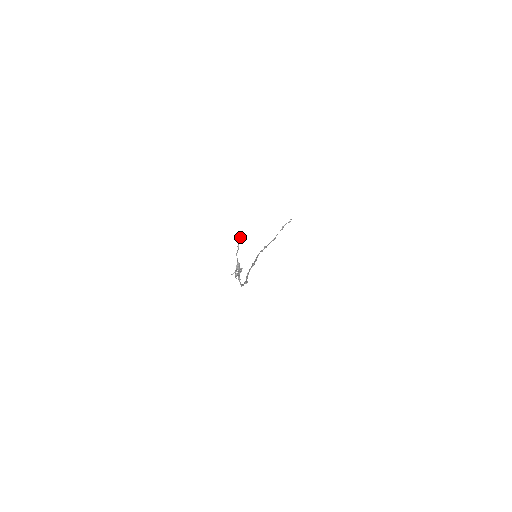
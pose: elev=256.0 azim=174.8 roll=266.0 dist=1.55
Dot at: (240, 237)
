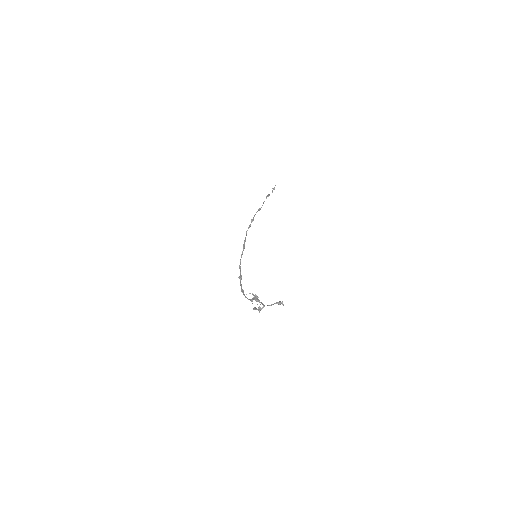
Dot at: (282, 304)
